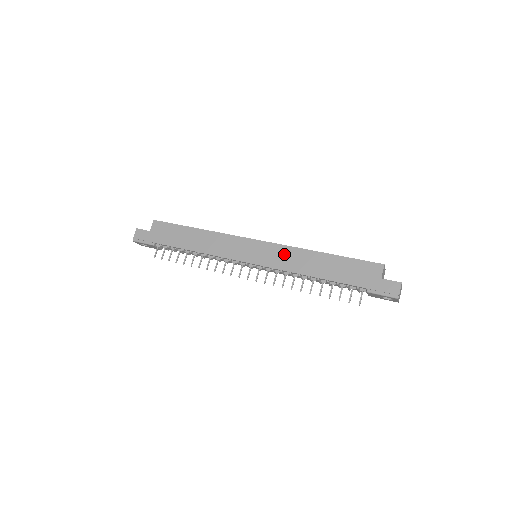
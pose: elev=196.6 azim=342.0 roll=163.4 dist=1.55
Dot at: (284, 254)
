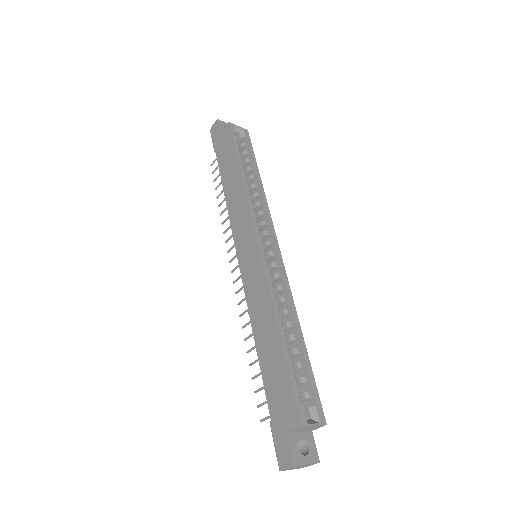
Dot at: (259, 288)
